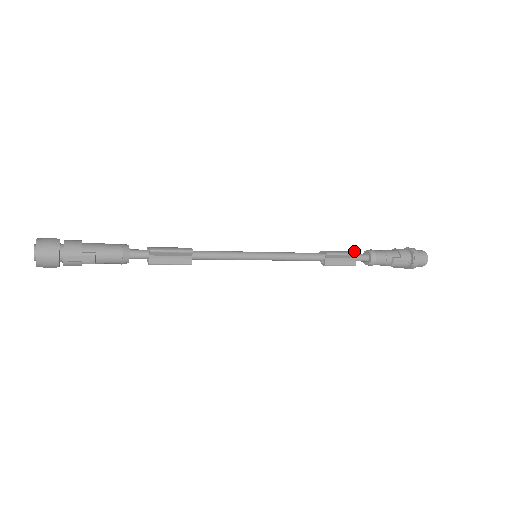
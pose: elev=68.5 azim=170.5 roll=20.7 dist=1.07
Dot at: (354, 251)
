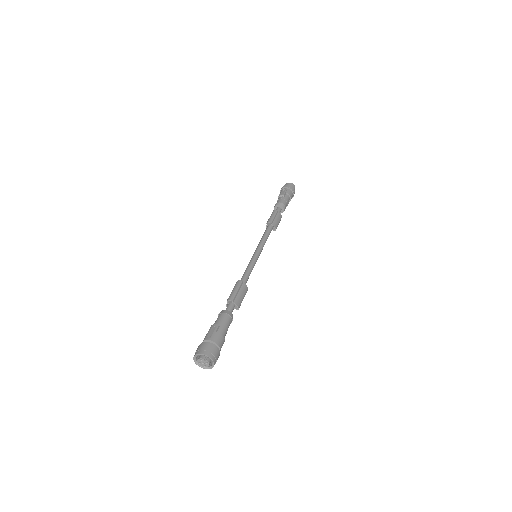
Dot at: (281, 215)
